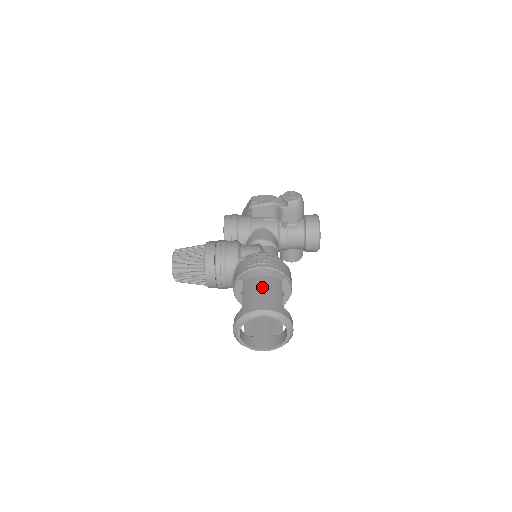
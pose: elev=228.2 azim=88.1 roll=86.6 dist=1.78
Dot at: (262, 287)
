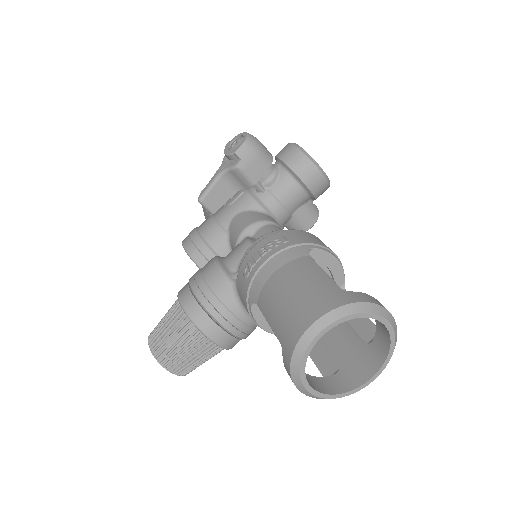
Dot at: (286, 289)
